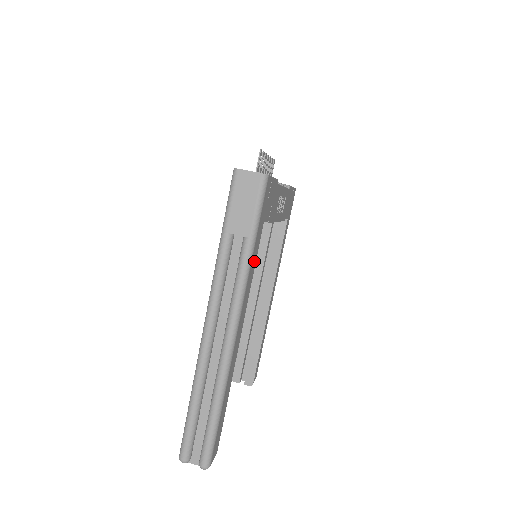
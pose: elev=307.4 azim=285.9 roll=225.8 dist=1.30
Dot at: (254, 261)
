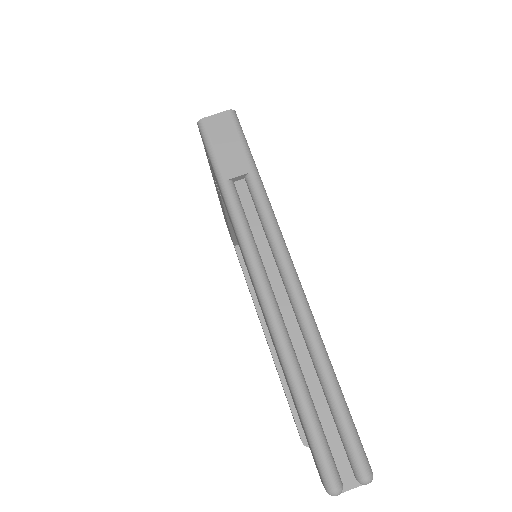
Dot at: occluded
